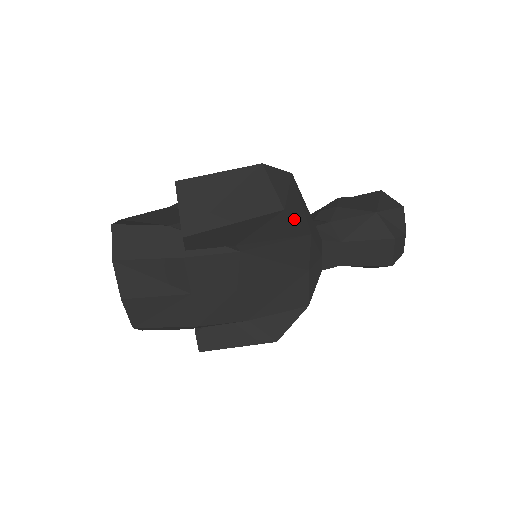
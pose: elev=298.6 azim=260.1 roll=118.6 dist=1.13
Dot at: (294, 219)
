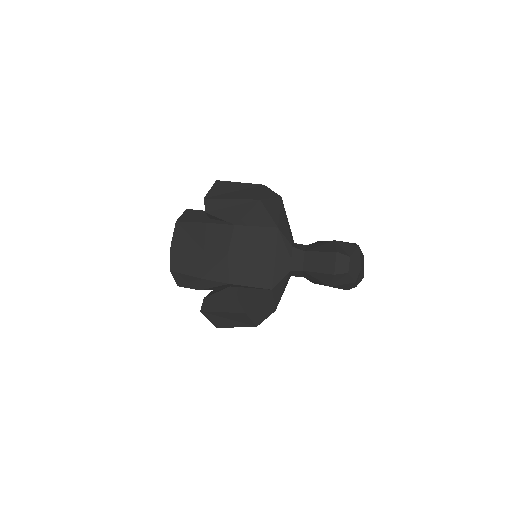
Dot at: (266, 210)
